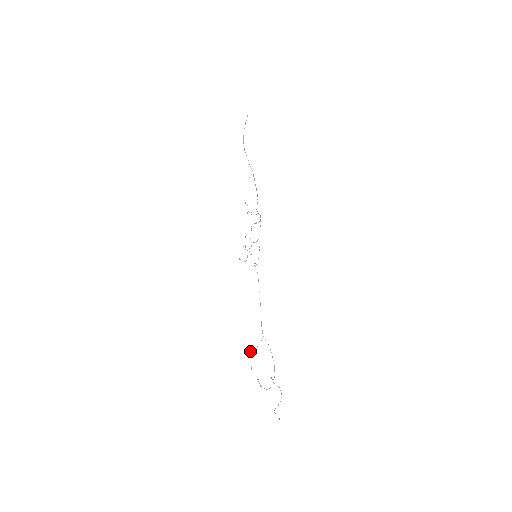
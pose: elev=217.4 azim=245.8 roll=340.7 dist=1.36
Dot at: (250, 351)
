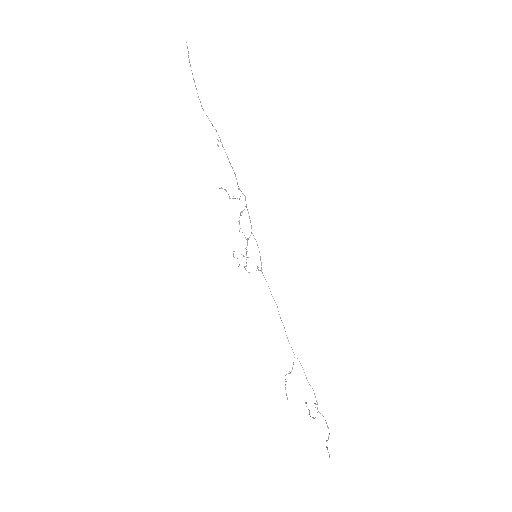
Dot at: occluded
